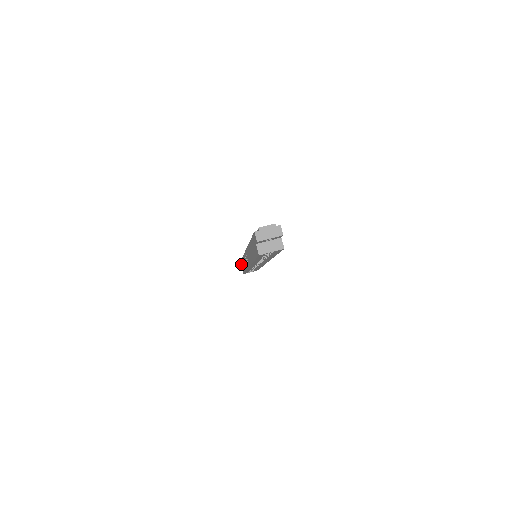
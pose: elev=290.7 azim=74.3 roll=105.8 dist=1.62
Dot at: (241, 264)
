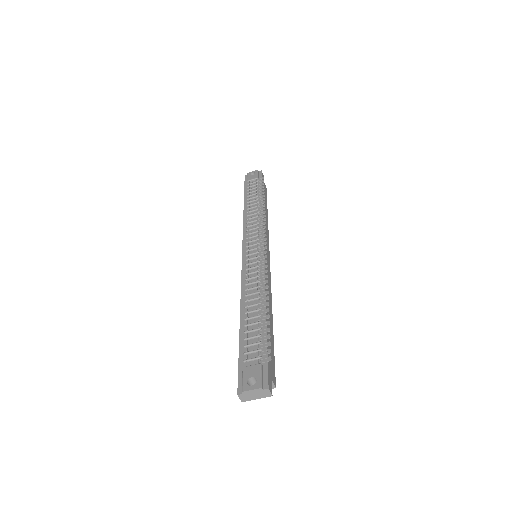
Dot at: occluded
